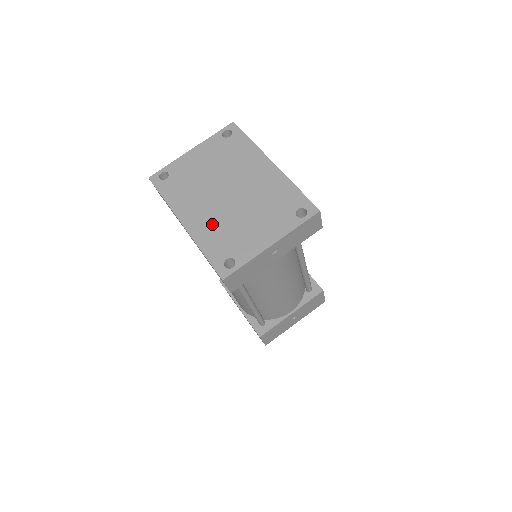
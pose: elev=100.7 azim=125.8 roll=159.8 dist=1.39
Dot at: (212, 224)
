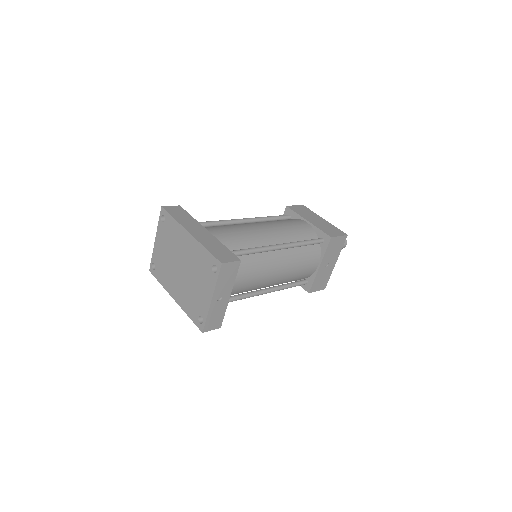
Dot at: (184, 294)
